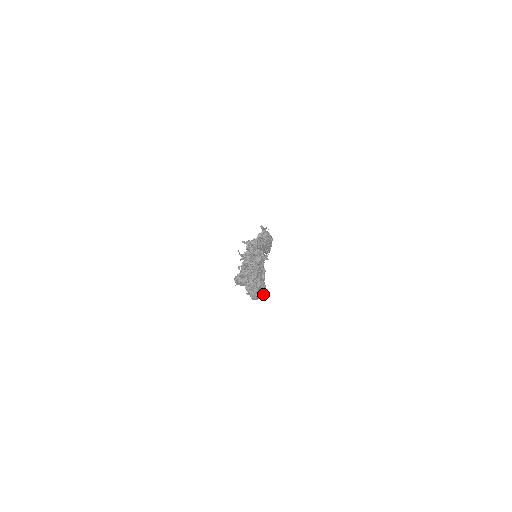
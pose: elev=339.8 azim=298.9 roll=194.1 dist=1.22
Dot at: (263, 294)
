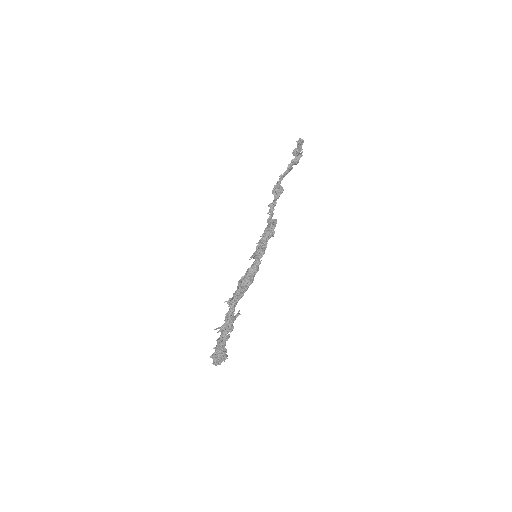
Dot at: occluded
